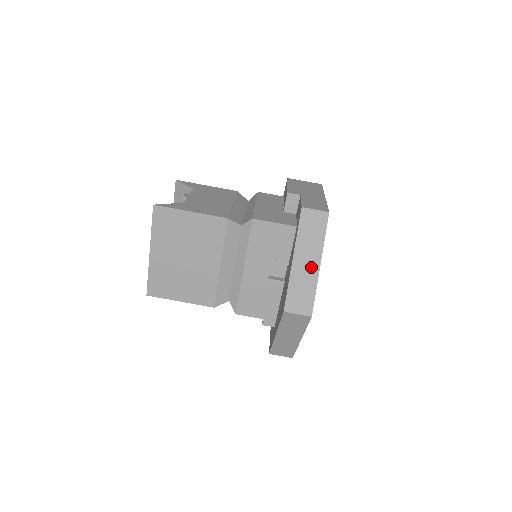
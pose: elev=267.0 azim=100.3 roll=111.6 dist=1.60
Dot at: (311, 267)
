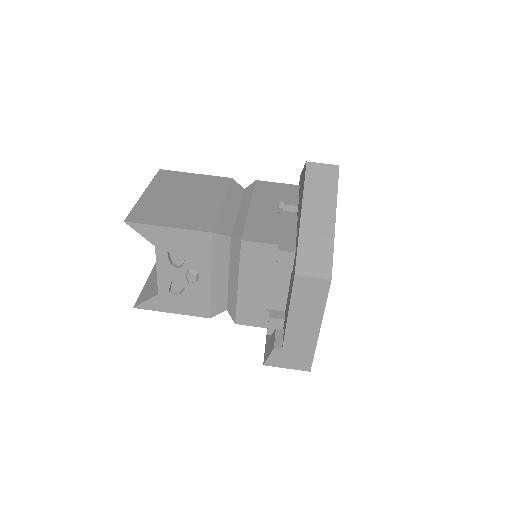
Dot at: occluded
